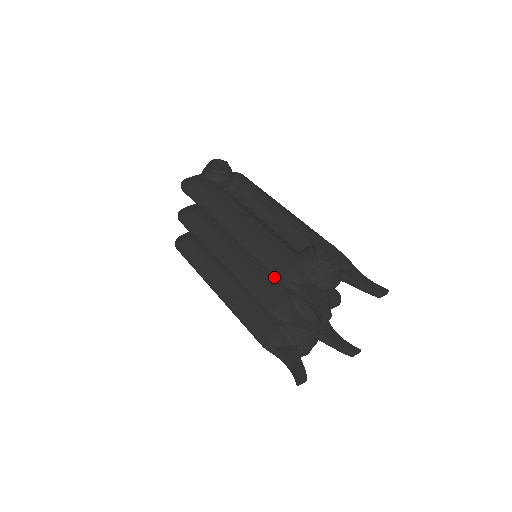
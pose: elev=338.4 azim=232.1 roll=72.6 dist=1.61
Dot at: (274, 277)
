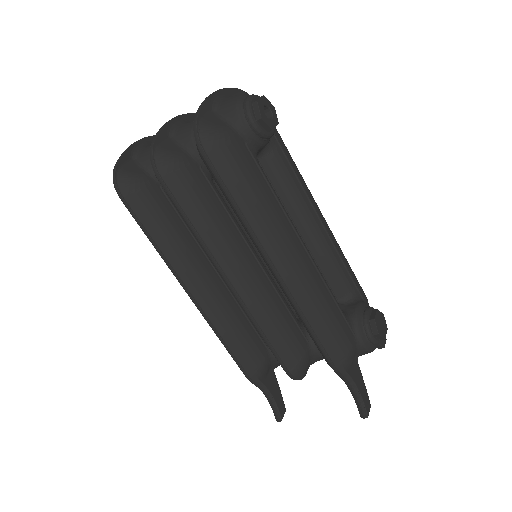
Dot at: (328, 360)
